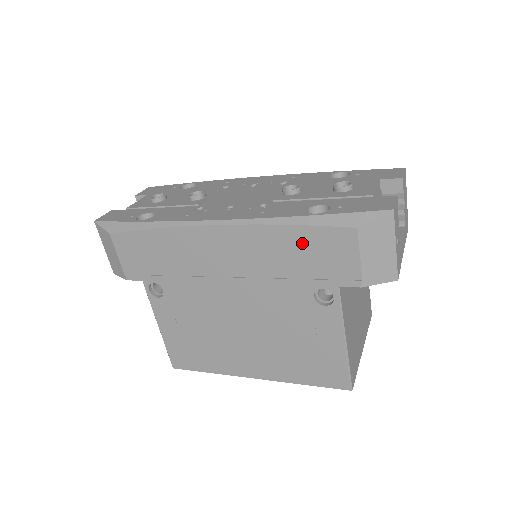
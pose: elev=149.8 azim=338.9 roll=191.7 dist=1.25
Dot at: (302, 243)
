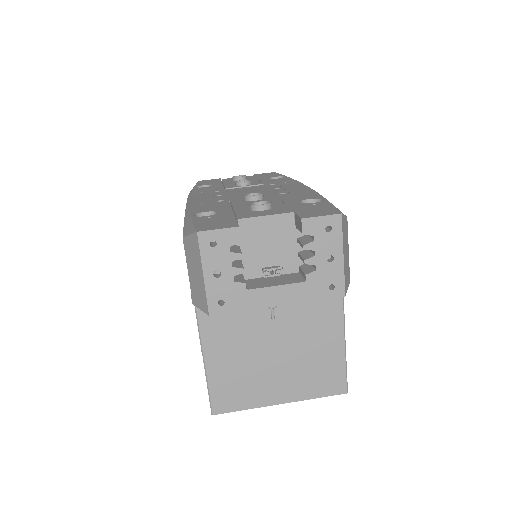
Dot at: occluded
